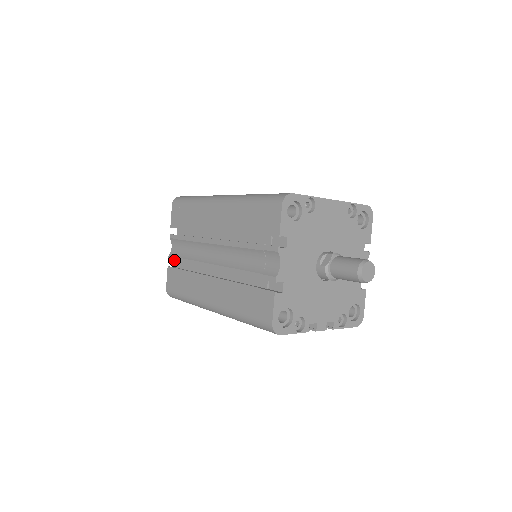
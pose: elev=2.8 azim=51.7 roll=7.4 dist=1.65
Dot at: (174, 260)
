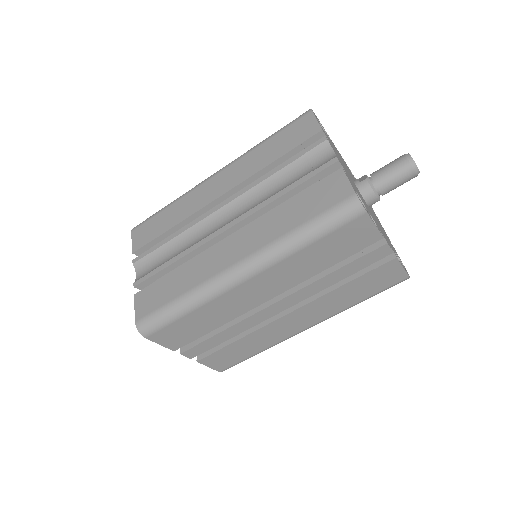
Dot at: (147, 277)
